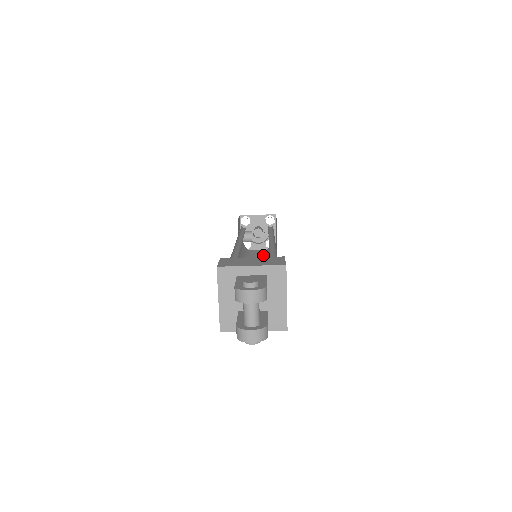
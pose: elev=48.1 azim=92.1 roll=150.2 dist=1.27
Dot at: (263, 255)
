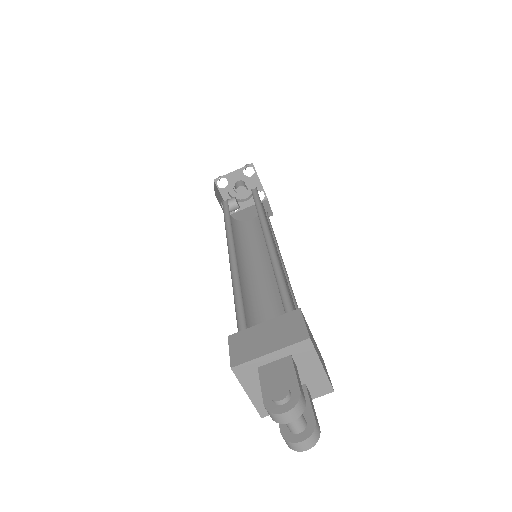
Dot at: (258, 225)
